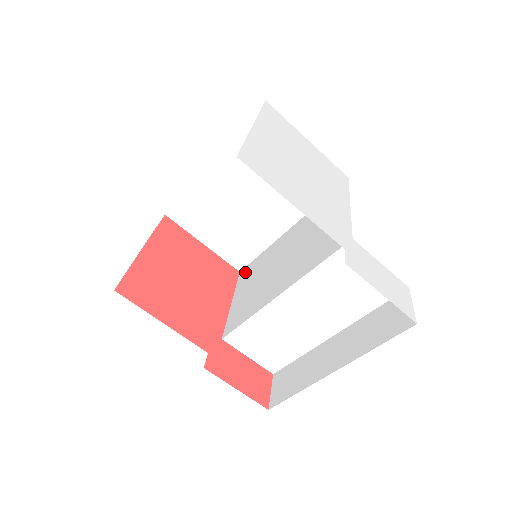
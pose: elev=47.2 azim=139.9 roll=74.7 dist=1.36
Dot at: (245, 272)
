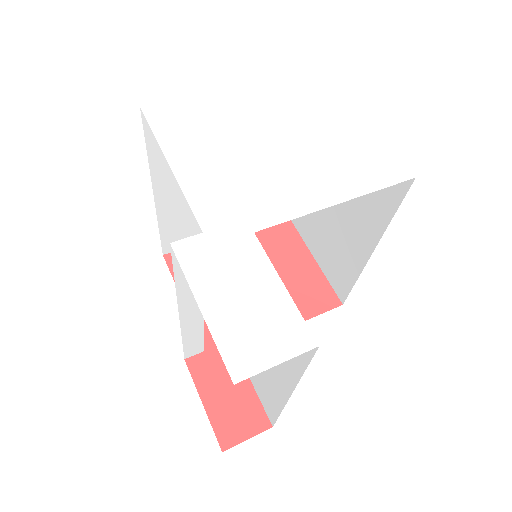
Dot at: occluded
